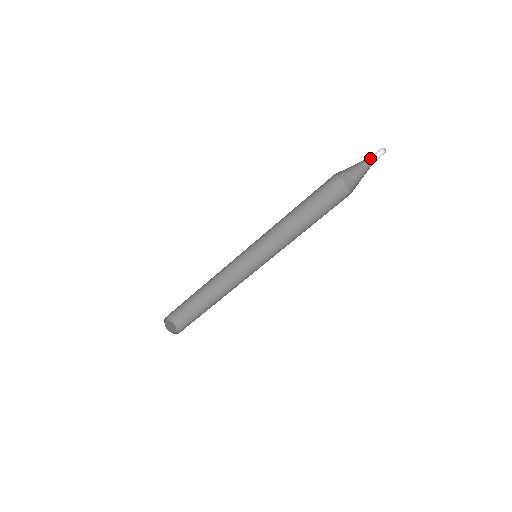
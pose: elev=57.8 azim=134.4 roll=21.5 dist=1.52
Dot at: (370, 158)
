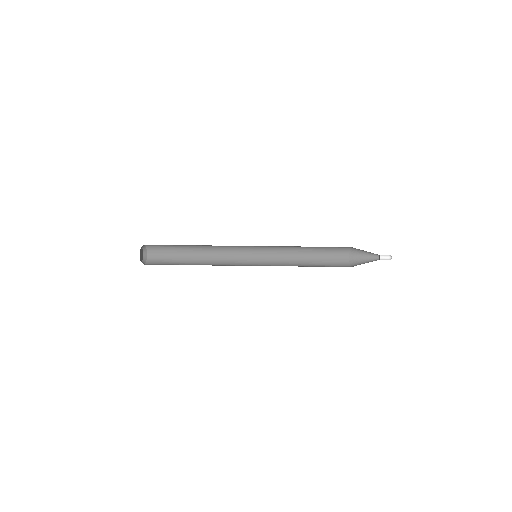
Dot at: (379, 258)
